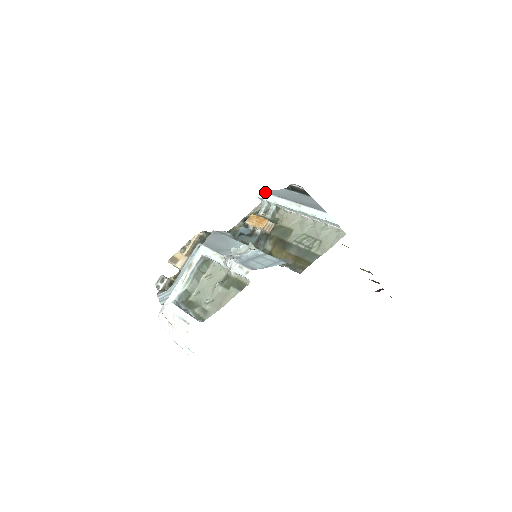
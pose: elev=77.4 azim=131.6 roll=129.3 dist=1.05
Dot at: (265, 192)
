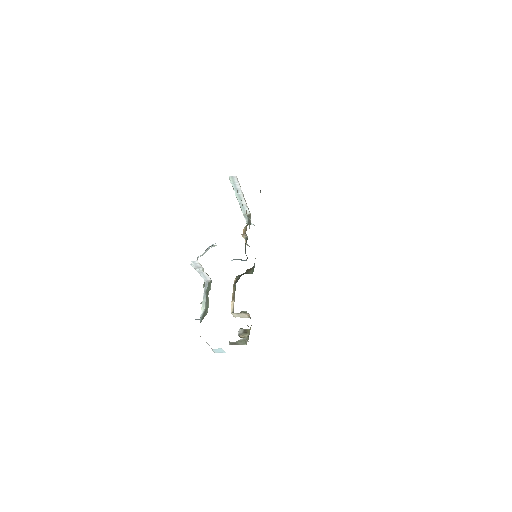
Dot at: occluded
